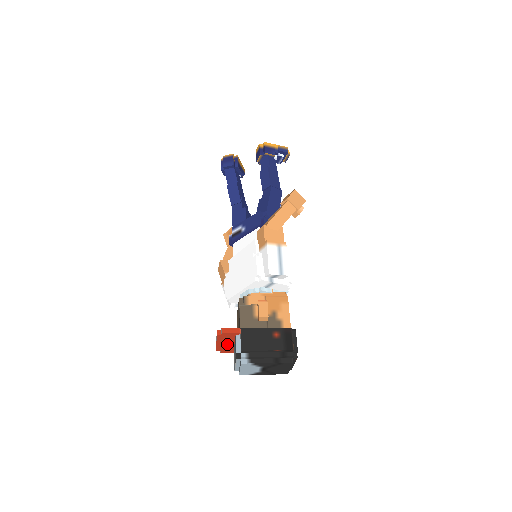
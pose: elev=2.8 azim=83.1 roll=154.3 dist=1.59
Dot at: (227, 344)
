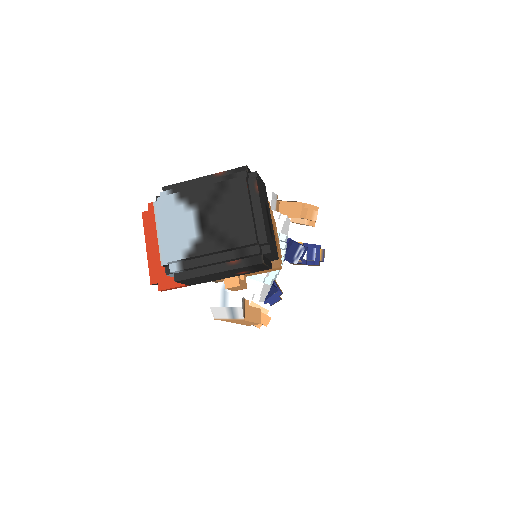
Dot at: occluded
